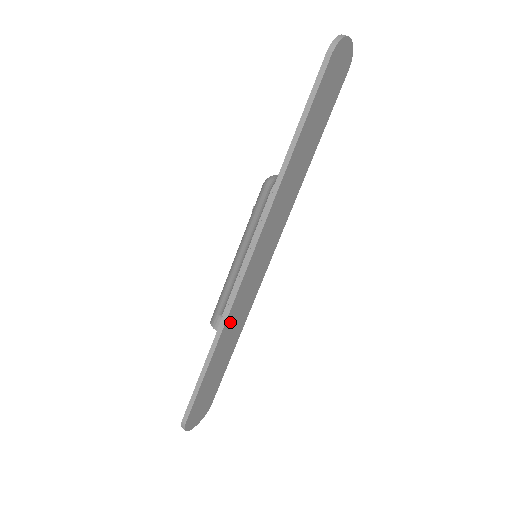
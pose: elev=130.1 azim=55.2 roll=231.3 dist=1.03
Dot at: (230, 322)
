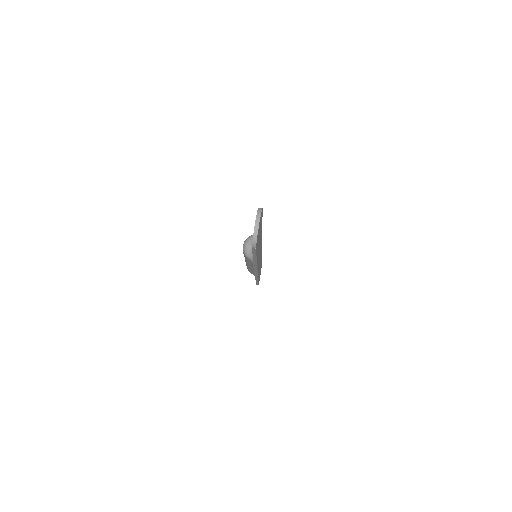
Dot at: occluded
